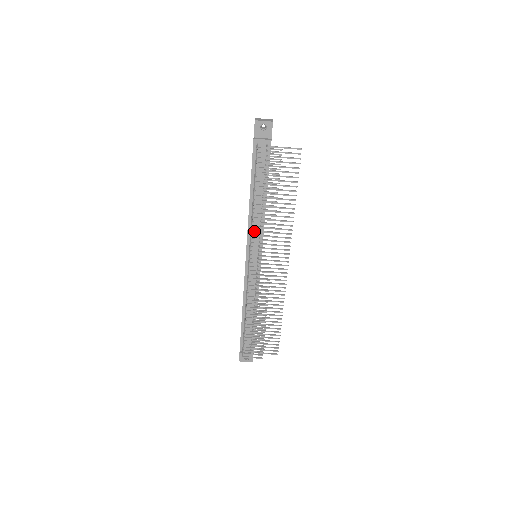
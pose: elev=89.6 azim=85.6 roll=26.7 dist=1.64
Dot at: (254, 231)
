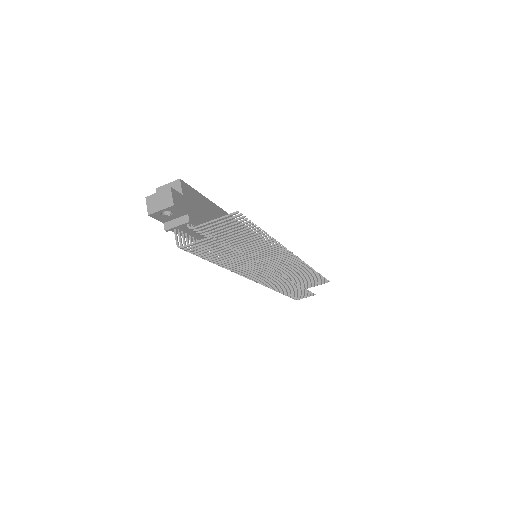
Dot at: (239, 273)
